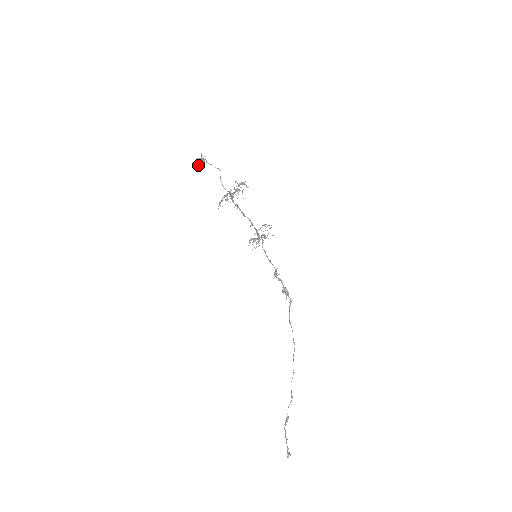
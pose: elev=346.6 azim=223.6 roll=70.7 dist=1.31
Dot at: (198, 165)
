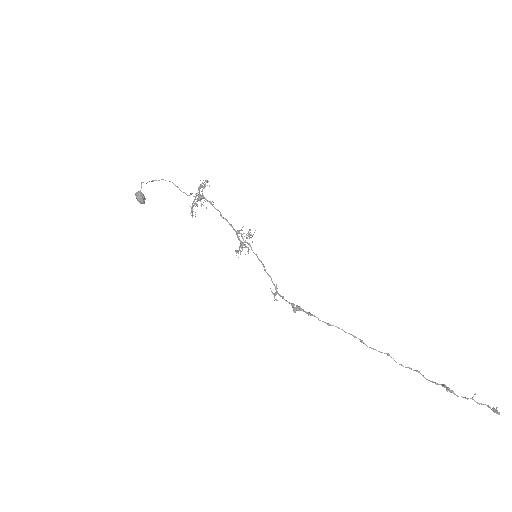
Dot at: (142, 197)
